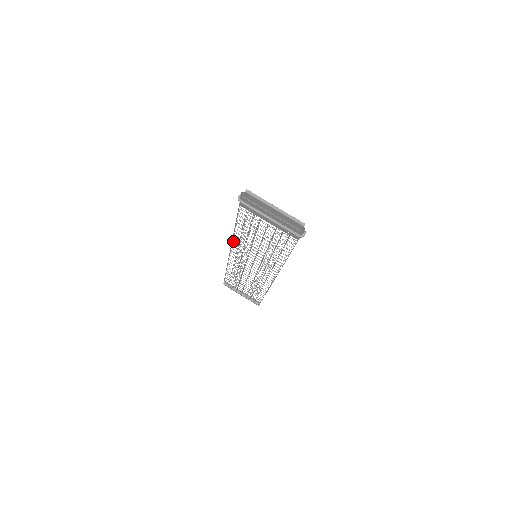
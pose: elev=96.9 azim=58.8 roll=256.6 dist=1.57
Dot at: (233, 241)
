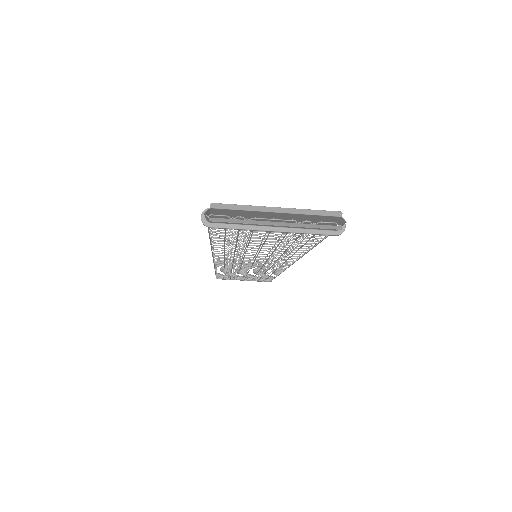
Dot at: occluded
